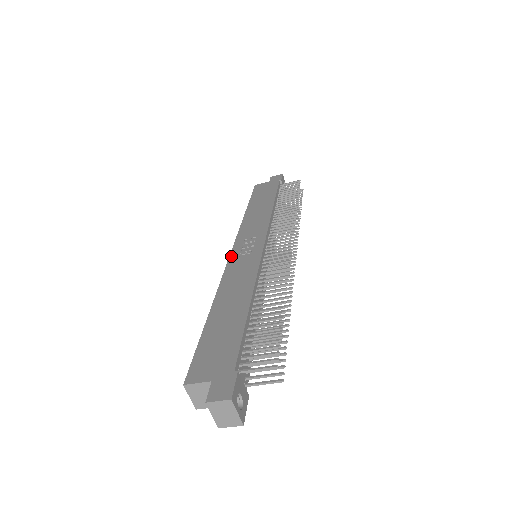
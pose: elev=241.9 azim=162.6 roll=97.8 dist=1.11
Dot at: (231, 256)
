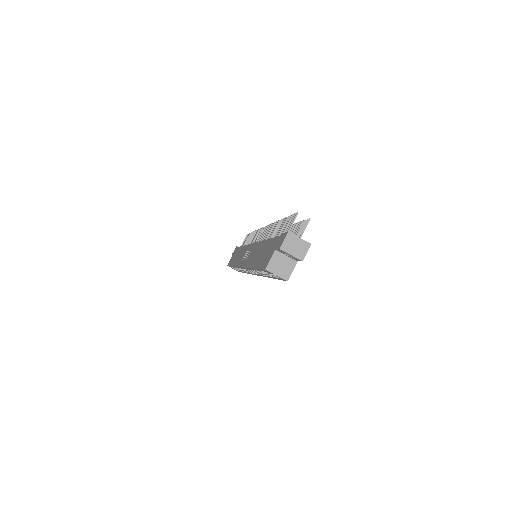
Dot at: (242, 266)
